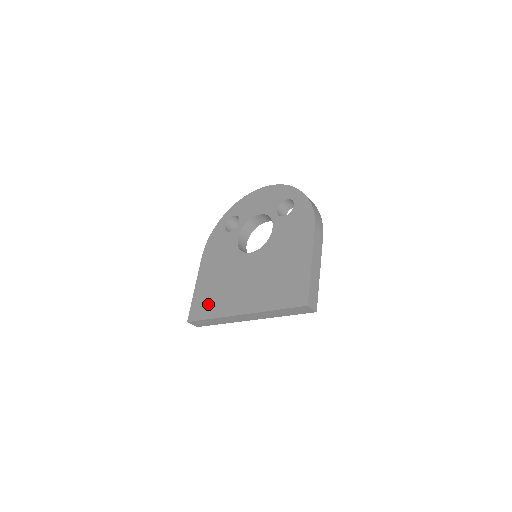
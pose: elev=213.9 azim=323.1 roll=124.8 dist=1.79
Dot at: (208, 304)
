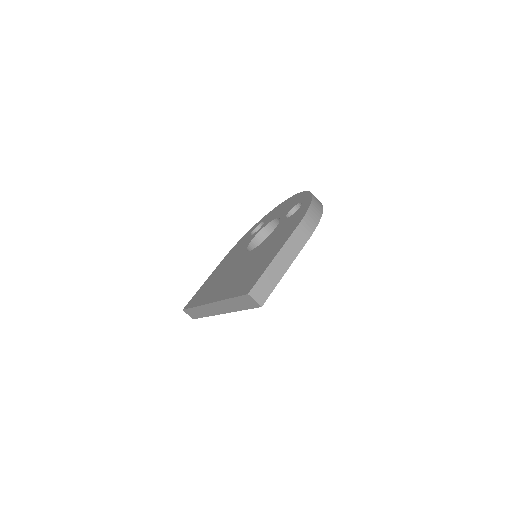
Dot at: (201, 295)
